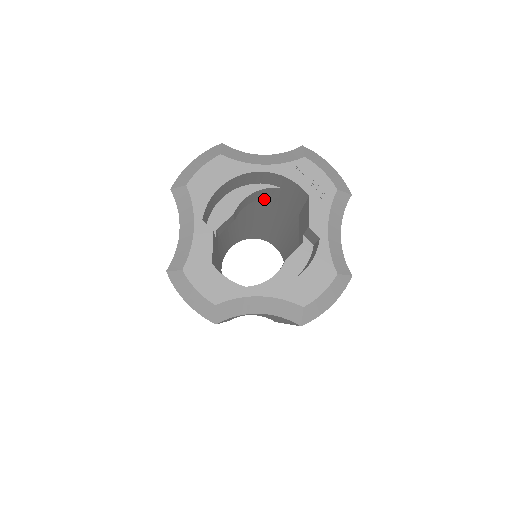
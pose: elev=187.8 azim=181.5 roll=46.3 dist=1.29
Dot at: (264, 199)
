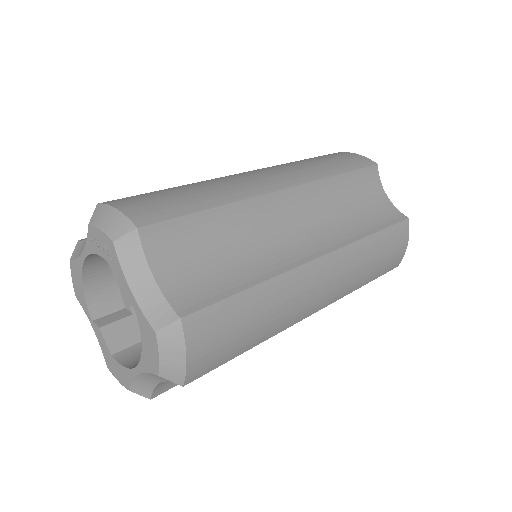
Dot at: occluded
